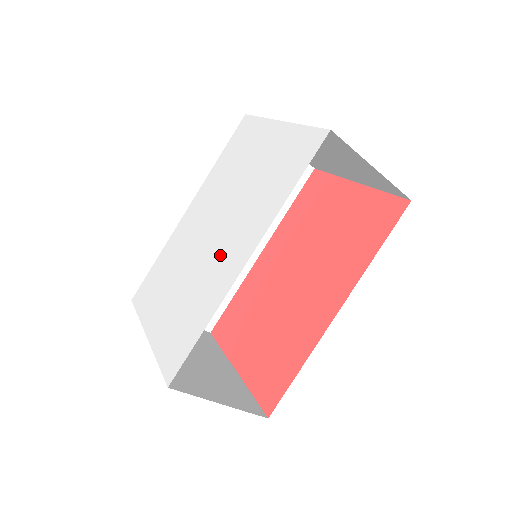
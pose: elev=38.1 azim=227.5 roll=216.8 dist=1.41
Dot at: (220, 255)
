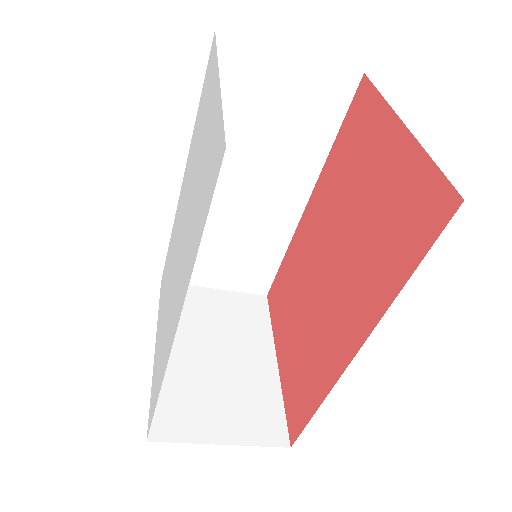
Dot at: (174, 295)
